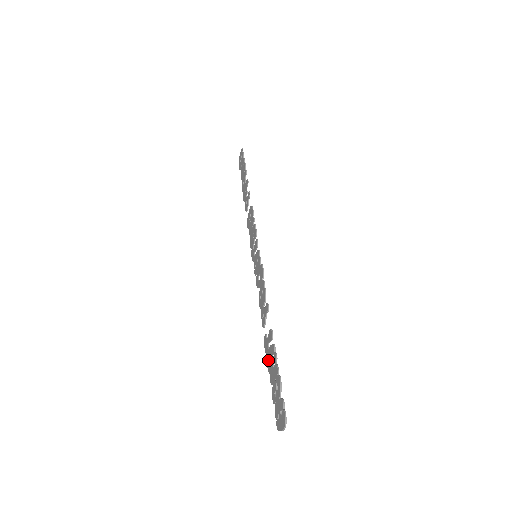
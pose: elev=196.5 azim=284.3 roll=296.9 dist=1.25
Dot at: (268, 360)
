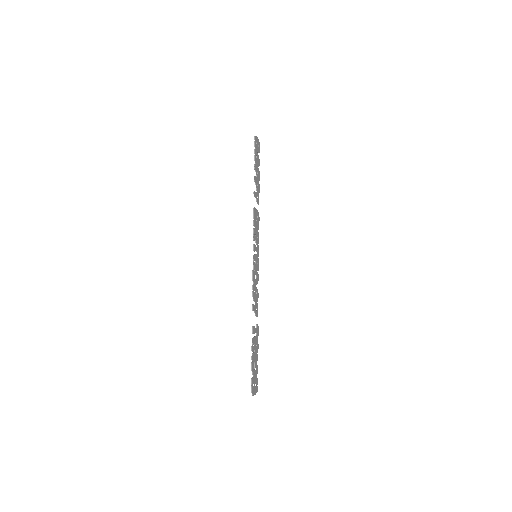
Dot at: (256, 343)
